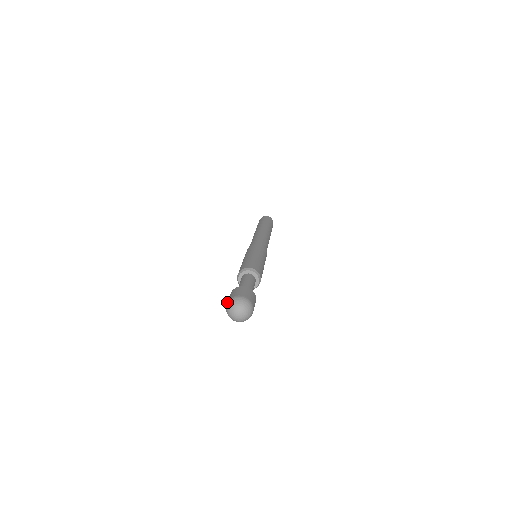
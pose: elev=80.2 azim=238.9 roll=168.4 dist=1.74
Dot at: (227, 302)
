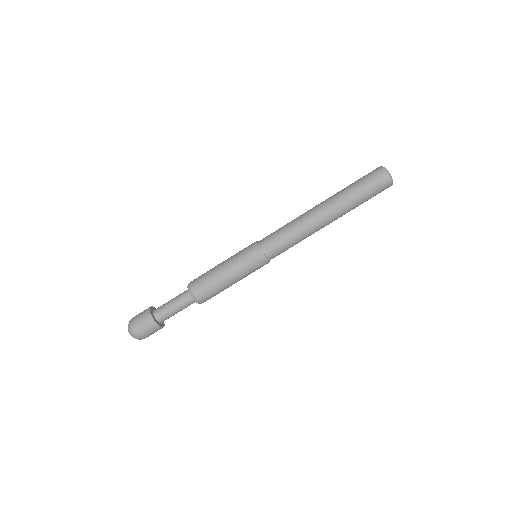
Dot at: (132, 322)
